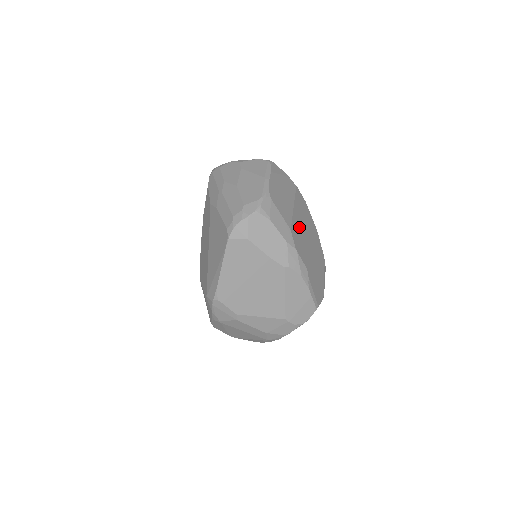
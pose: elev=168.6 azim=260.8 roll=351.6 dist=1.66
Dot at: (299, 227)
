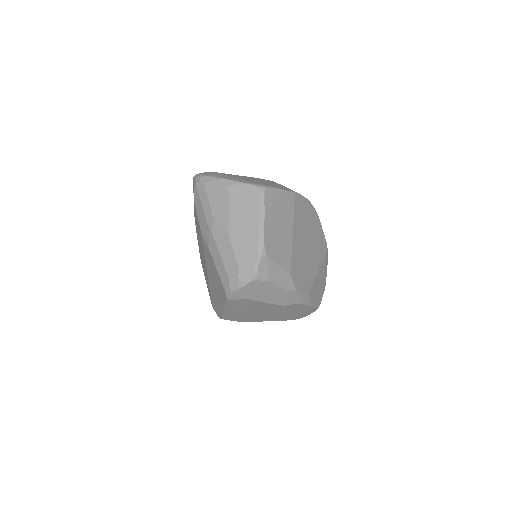
Dot at: (299, 252)
